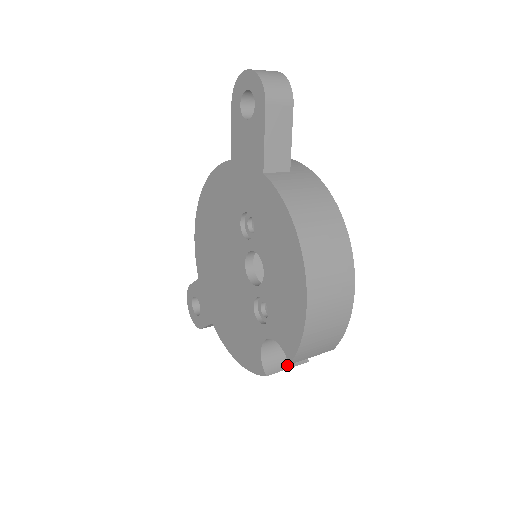
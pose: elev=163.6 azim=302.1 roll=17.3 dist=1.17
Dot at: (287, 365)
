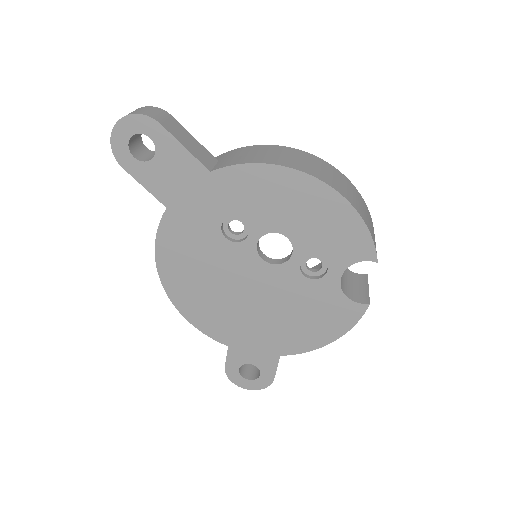
Dot at: (365, 288)
